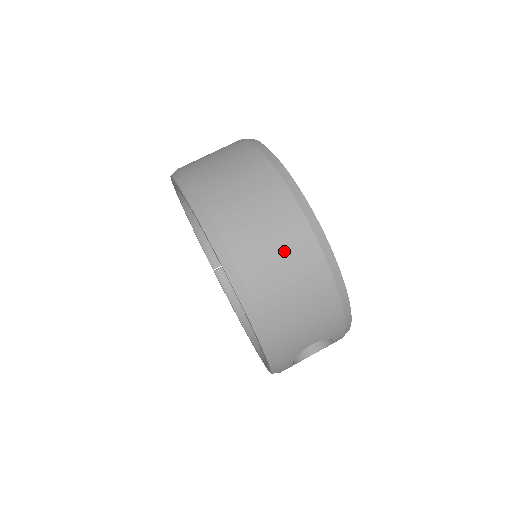
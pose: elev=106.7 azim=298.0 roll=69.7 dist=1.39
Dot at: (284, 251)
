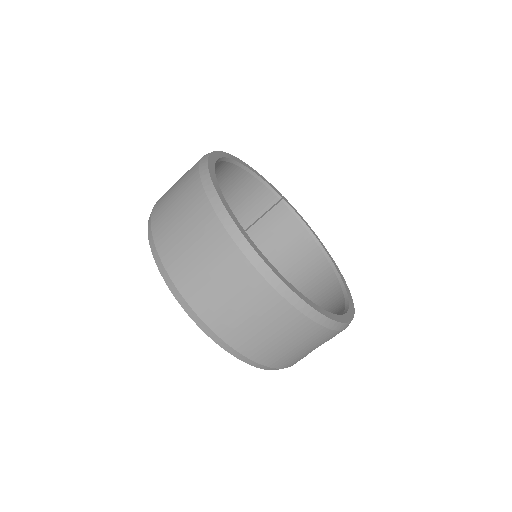
Dot at: (256, 314)
